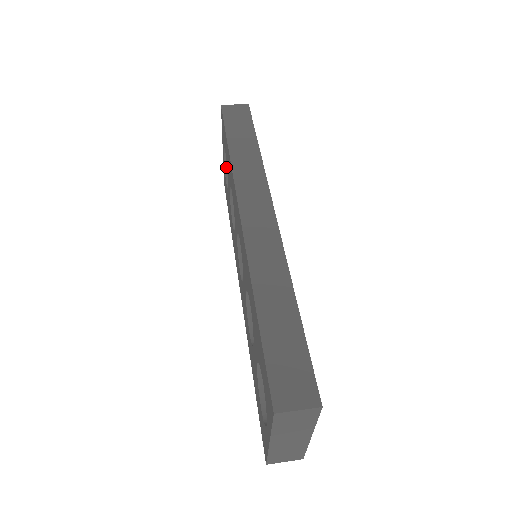
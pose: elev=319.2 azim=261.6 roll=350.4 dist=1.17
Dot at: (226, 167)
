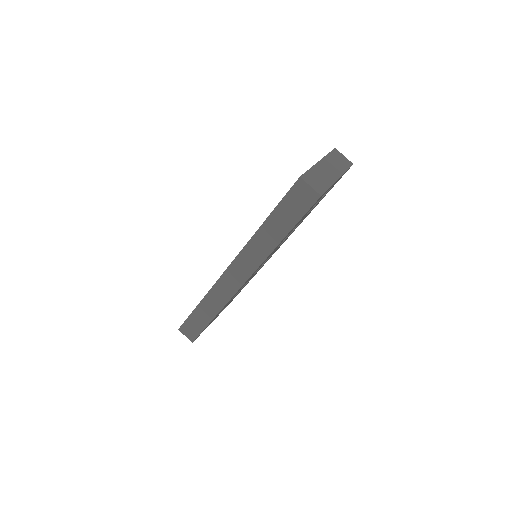
Dot at: occluded
